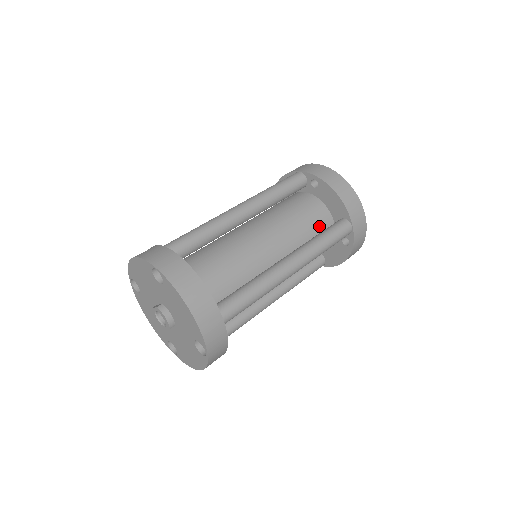
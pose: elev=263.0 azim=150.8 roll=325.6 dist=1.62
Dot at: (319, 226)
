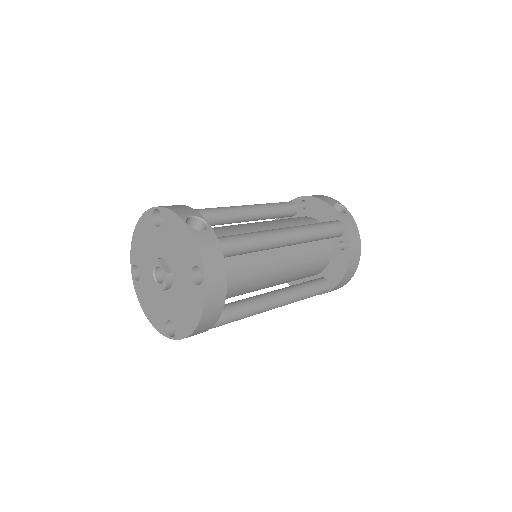
Dot at: (312, 273)
